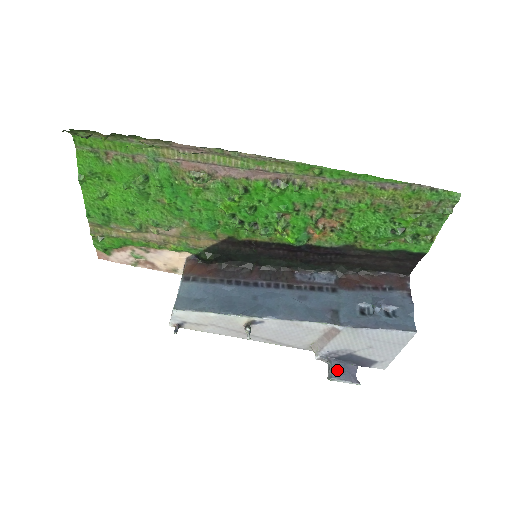
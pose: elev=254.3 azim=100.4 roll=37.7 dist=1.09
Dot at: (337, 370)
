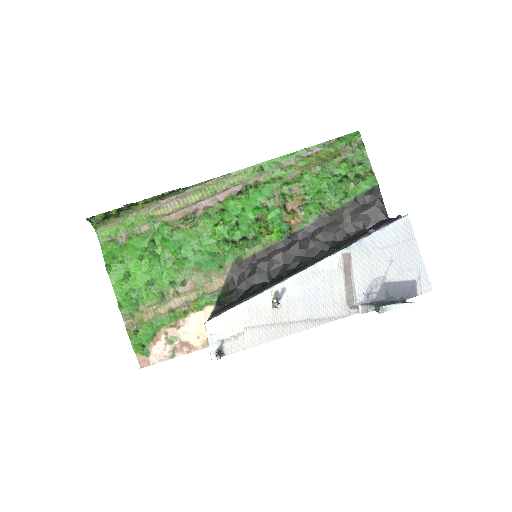
Dot at: (383, 304)
